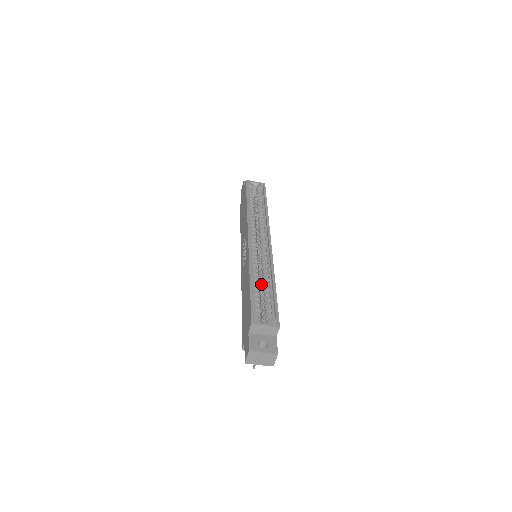
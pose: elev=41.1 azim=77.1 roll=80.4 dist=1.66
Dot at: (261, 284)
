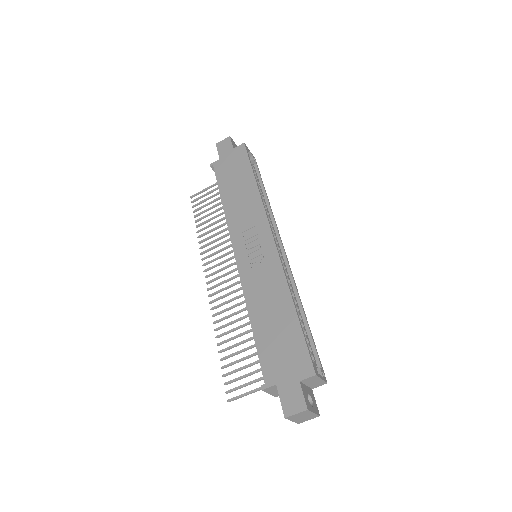
Dot at: occluded
